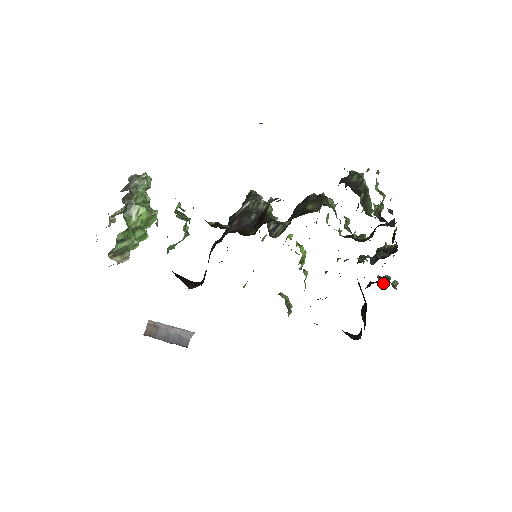
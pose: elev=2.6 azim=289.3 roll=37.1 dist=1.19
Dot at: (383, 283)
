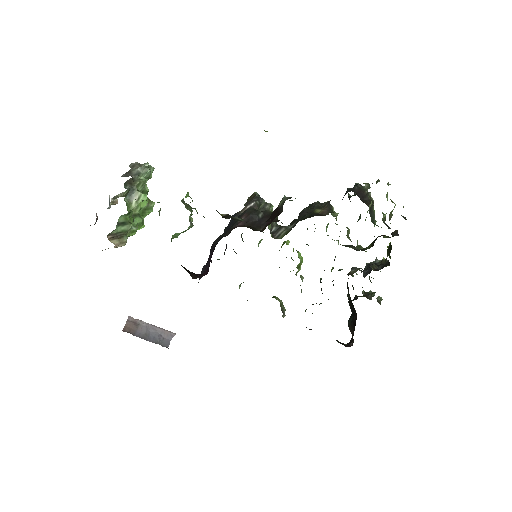
Dot at: (369, 297)
